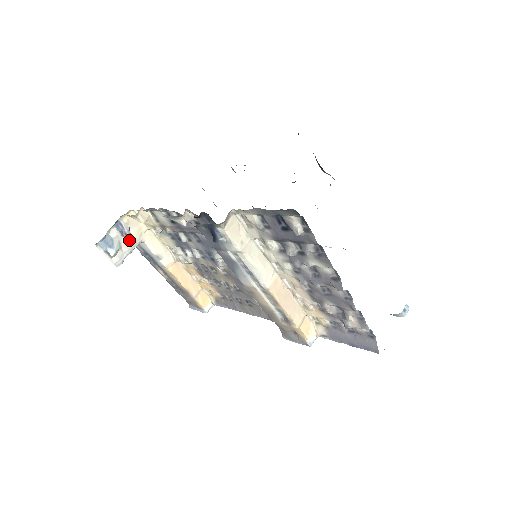
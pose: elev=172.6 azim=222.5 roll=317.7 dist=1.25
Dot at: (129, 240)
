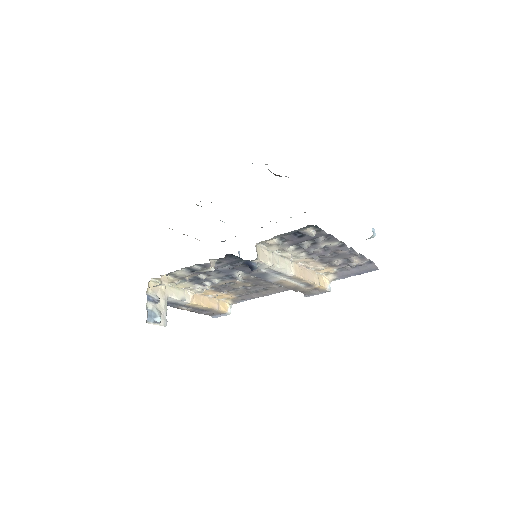
Dot at: (160, 303)
